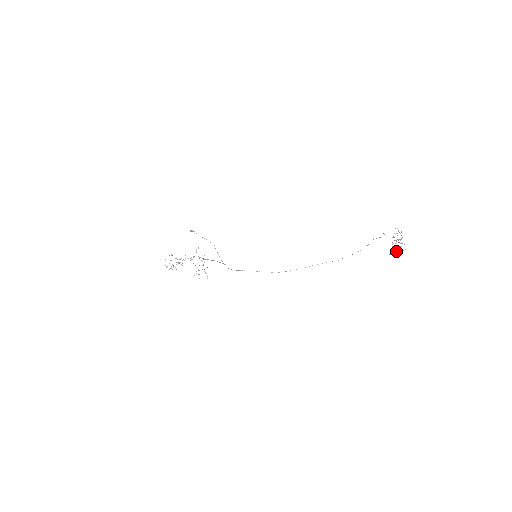
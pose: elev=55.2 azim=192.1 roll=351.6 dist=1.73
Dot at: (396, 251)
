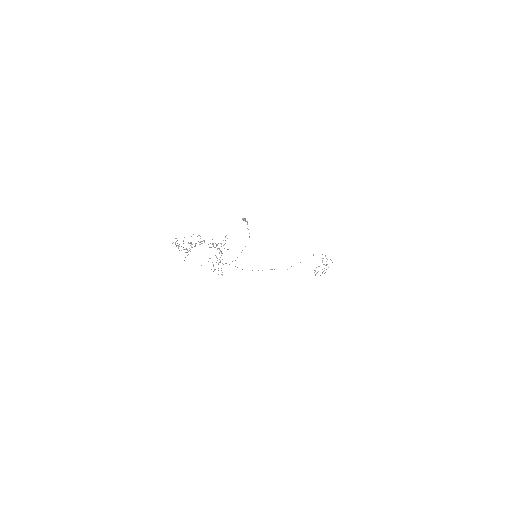
Dot at: occluded
